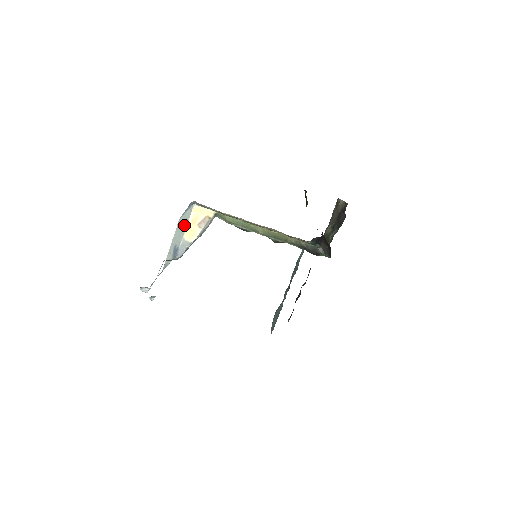
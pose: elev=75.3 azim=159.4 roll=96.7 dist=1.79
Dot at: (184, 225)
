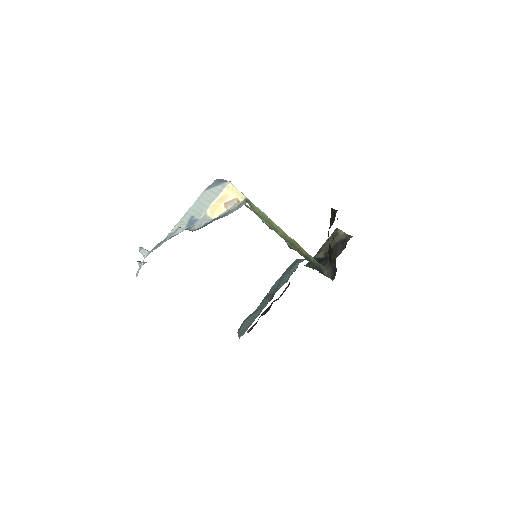
Dot at: (211, 199)
